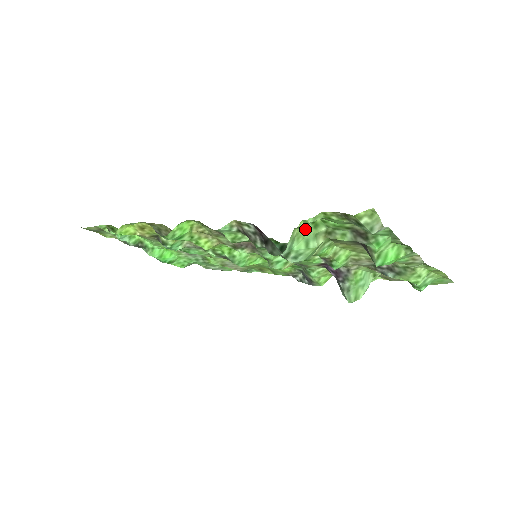
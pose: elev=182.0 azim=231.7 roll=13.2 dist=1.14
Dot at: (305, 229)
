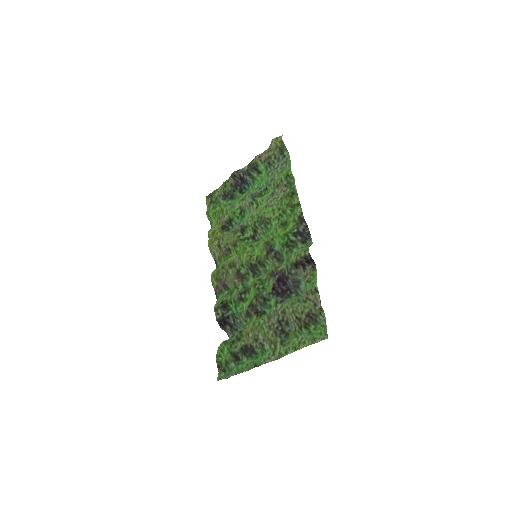
Dot at: occluded
